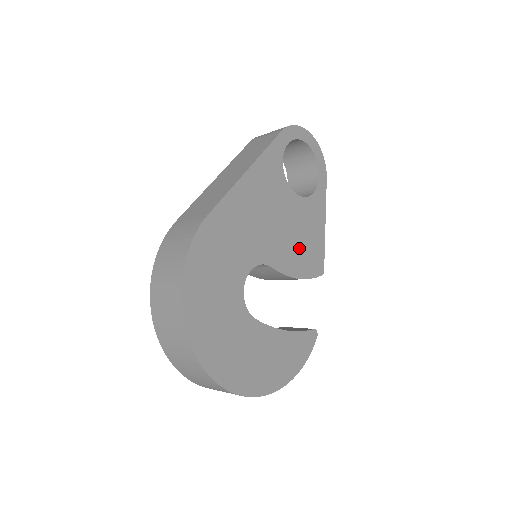
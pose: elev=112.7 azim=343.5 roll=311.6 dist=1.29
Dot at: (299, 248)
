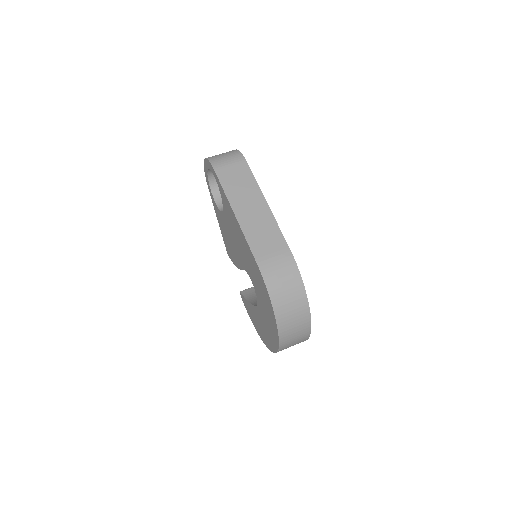
Dot at: occluded
